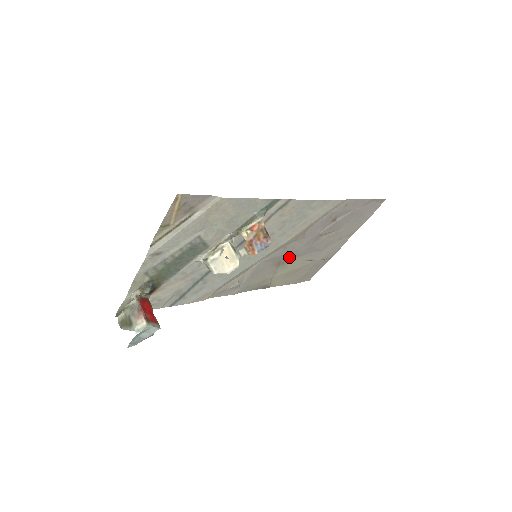
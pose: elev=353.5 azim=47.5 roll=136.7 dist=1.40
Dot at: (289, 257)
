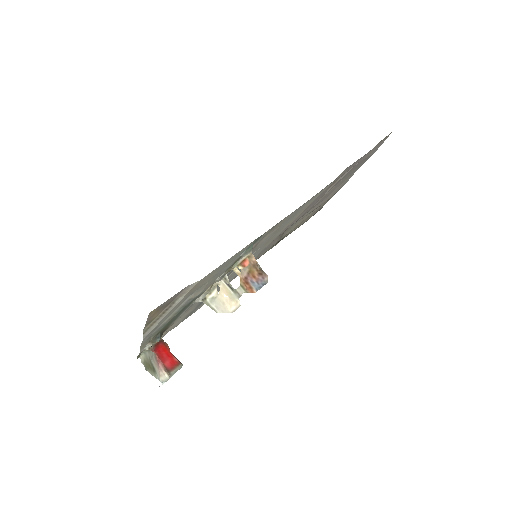
Dot at: (292, 224)
